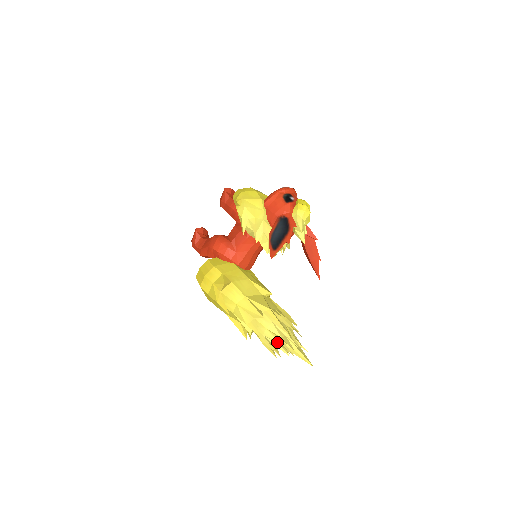
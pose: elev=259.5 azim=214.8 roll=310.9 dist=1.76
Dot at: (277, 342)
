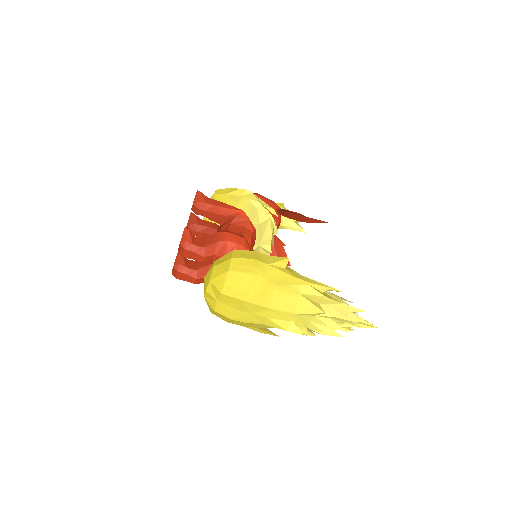
Dot at: (346, 313)
